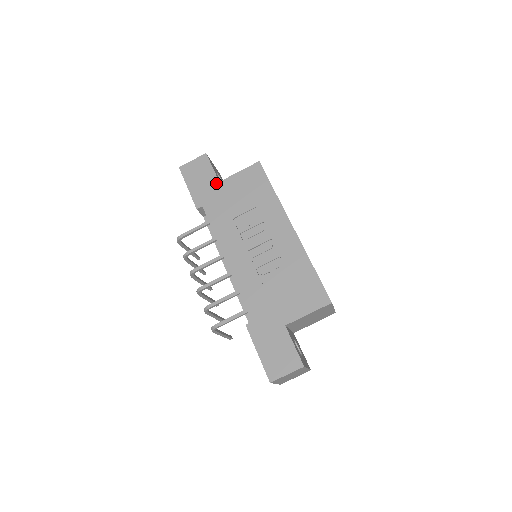
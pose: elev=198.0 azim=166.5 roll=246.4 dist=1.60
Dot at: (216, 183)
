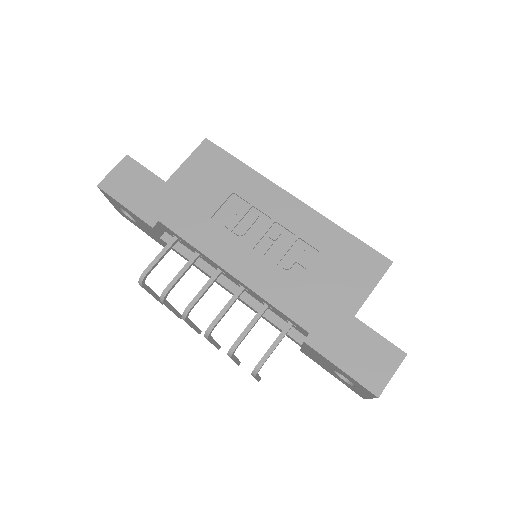
Dot at: (162, 185)
